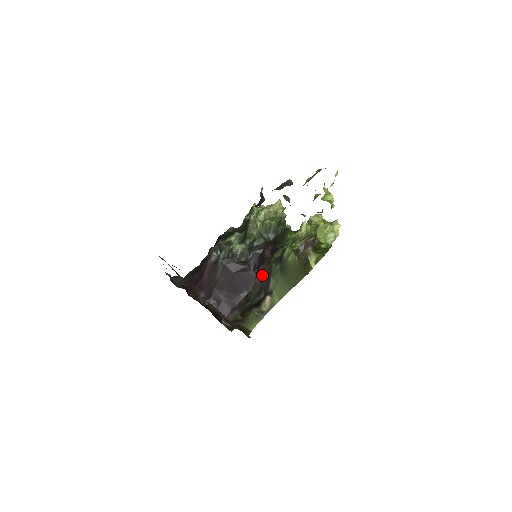
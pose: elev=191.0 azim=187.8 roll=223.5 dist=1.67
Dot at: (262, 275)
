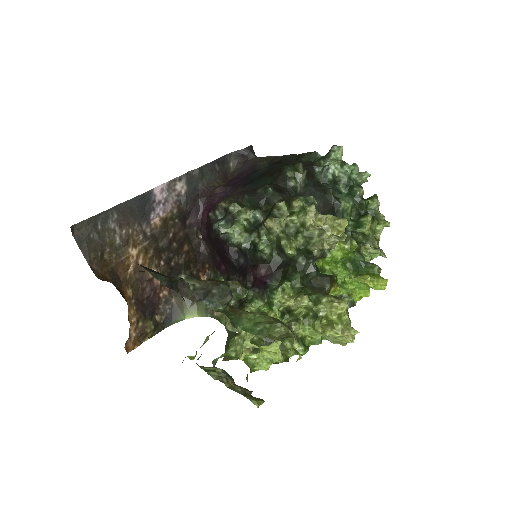
Dot at: occluded
